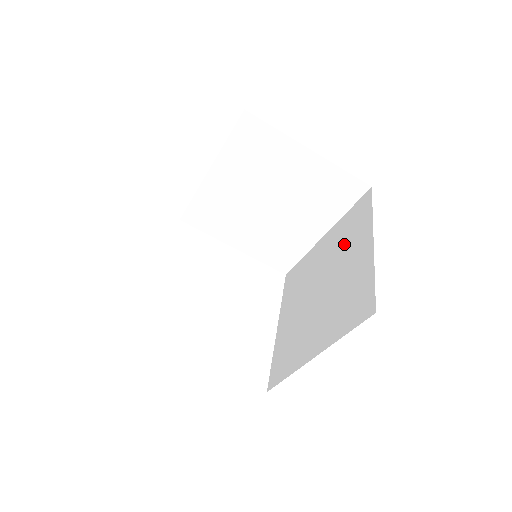
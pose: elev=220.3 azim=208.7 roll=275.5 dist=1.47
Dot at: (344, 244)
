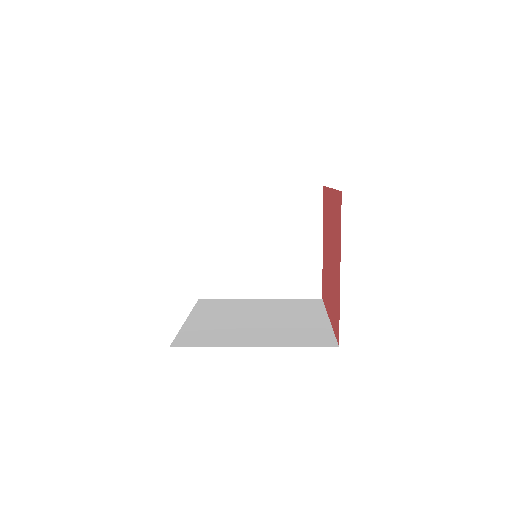
Dot at: (291, 310)
